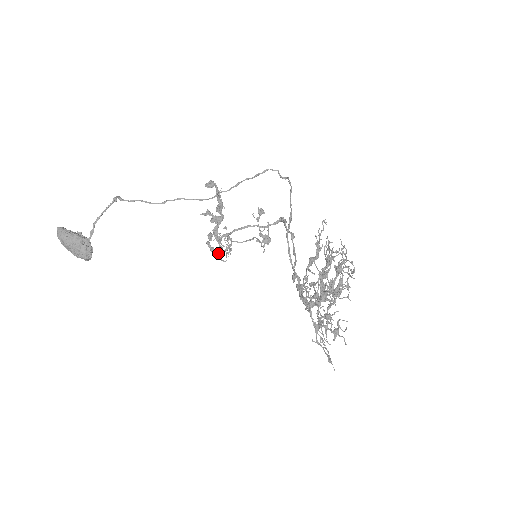
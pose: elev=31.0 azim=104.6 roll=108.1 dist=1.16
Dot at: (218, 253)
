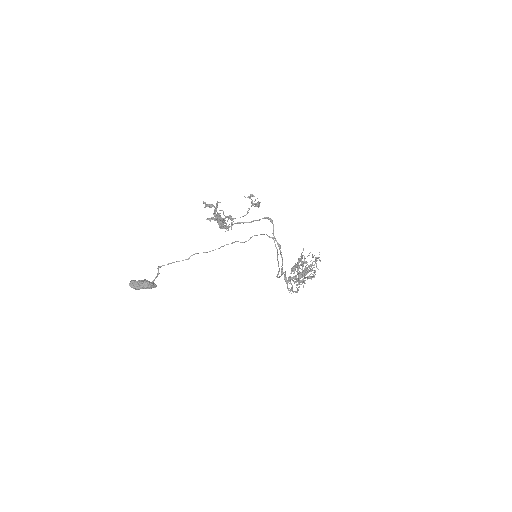
Dot at: occluded
